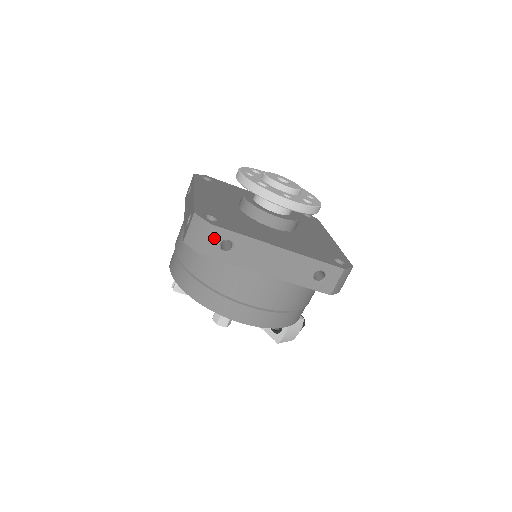
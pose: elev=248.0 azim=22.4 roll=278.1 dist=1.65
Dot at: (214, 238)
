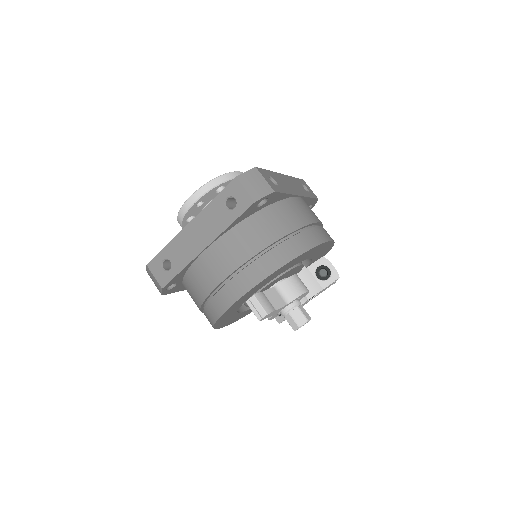
Dot at: (265, 177)
